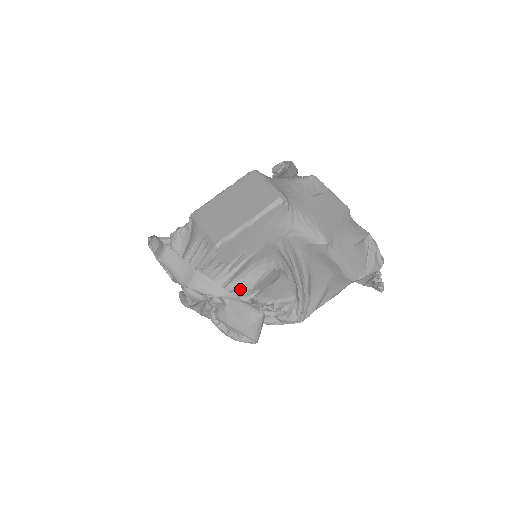
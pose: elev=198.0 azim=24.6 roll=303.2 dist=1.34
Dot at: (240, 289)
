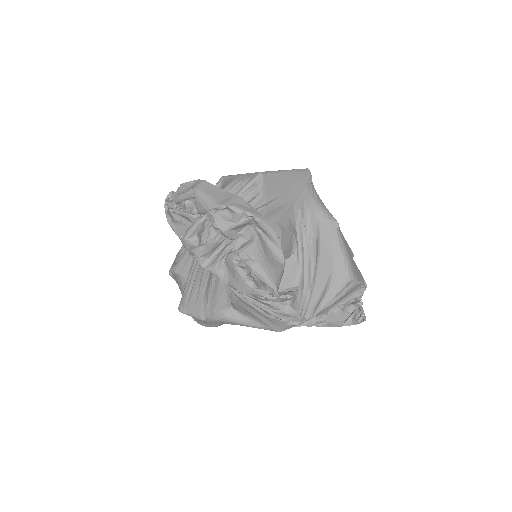
Dot at: occluded
